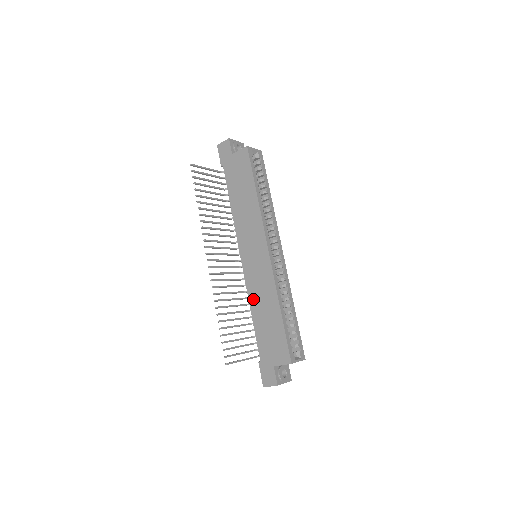
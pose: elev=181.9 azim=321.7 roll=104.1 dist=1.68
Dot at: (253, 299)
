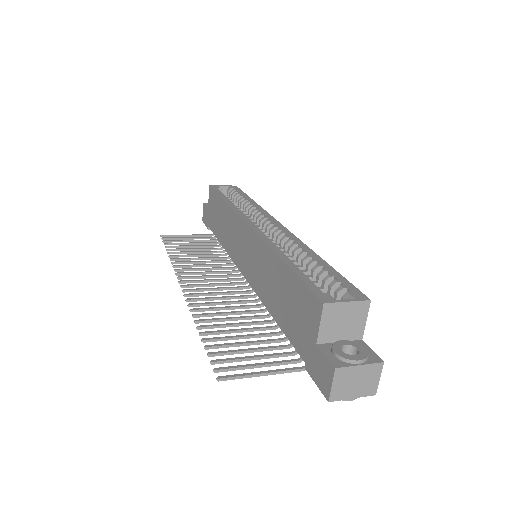
Dot at: (264, 295)
